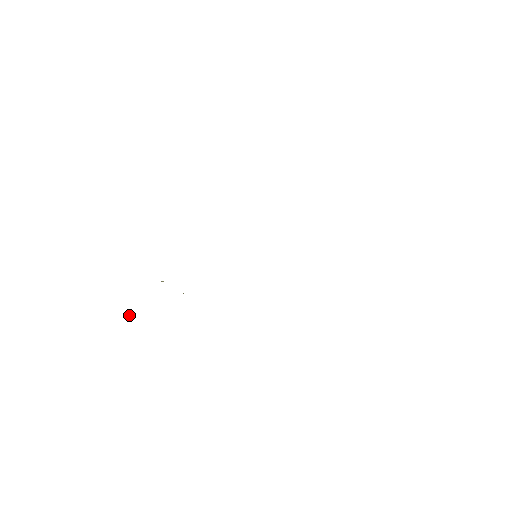
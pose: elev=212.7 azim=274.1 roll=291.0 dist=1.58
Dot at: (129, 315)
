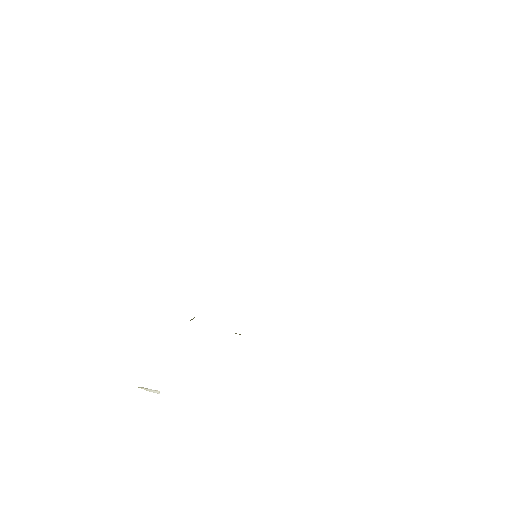
Dot at: (155, 390)
